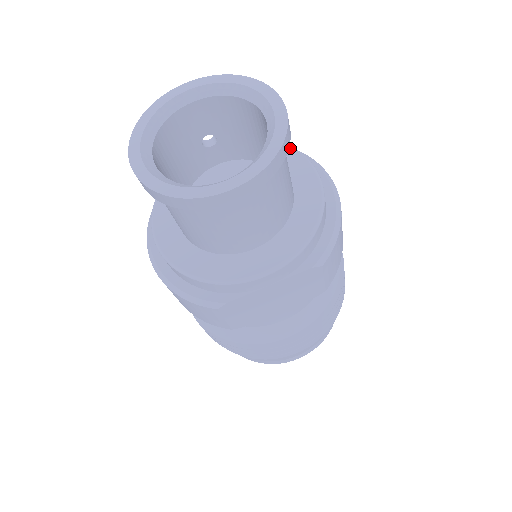
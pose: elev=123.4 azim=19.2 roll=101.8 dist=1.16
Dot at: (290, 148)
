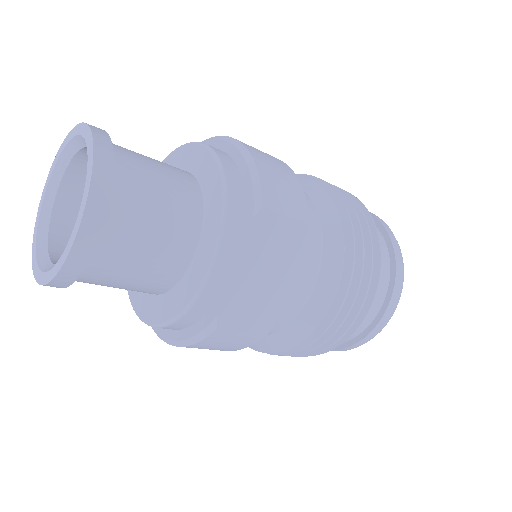
Dot at: (176, 150)
